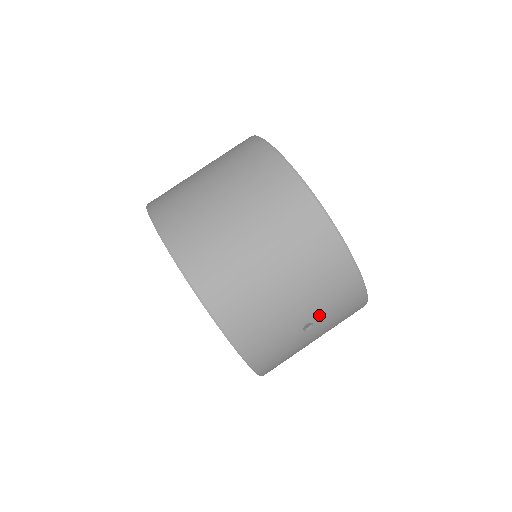
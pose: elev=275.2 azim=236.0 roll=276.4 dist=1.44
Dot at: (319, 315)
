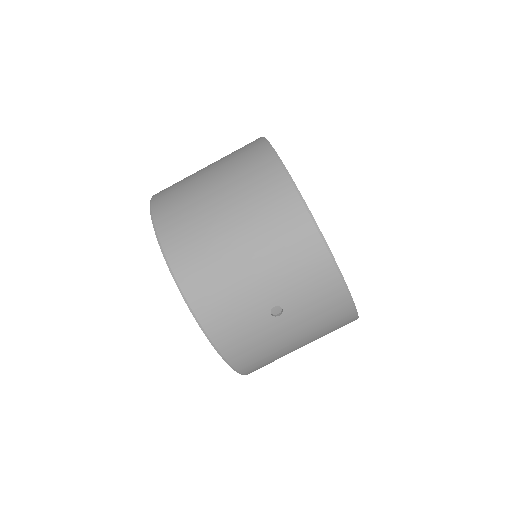
Dot at: (288, 299)
